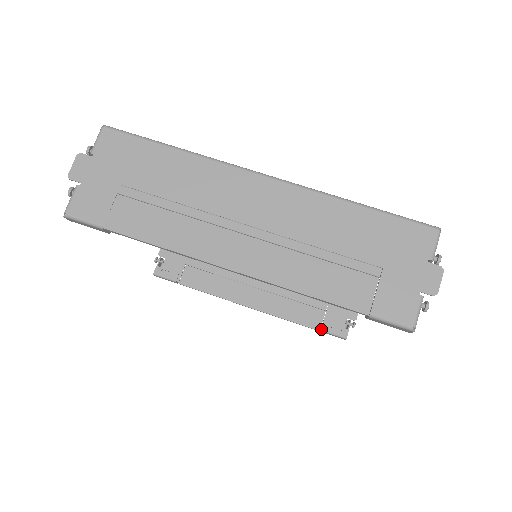
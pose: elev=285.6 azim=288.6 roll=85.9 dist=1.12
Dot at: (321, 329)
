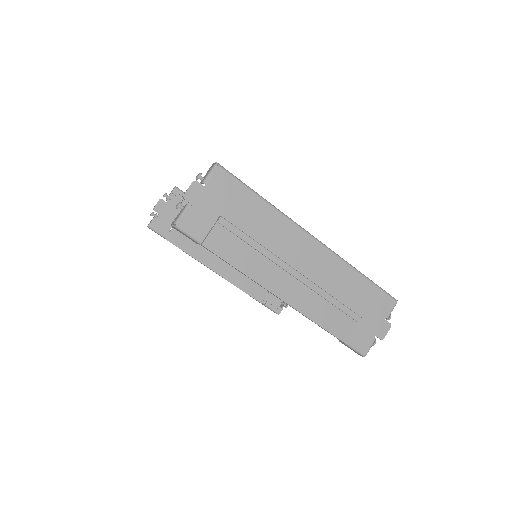
Dot at: (263, 302)
